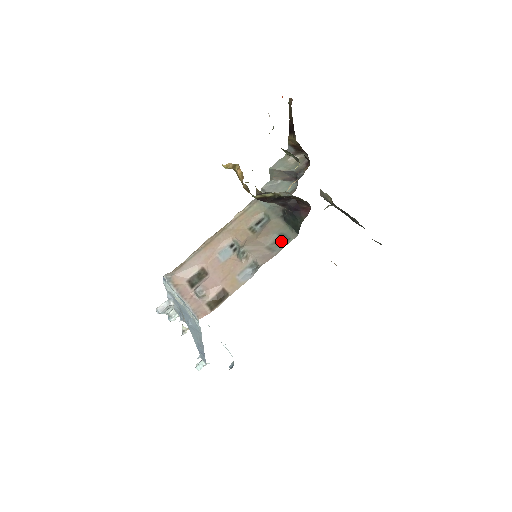
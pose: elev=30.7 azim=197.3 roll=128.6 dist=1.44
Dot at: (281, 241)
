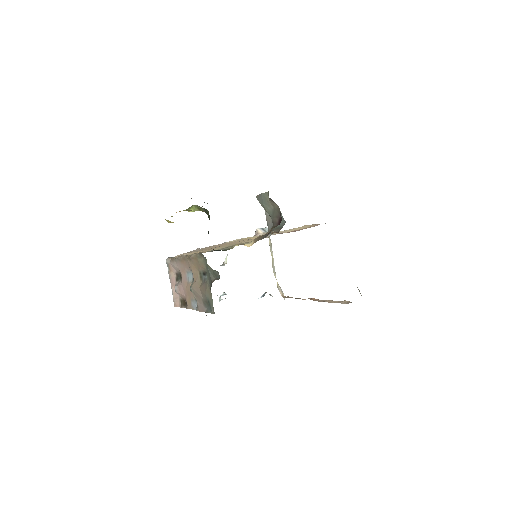
Dot at: (209, 305)
